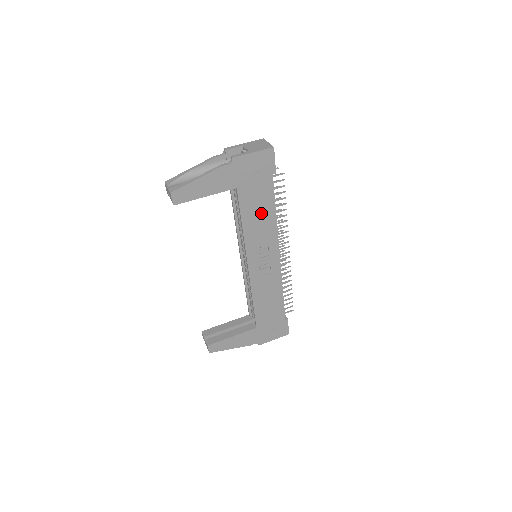
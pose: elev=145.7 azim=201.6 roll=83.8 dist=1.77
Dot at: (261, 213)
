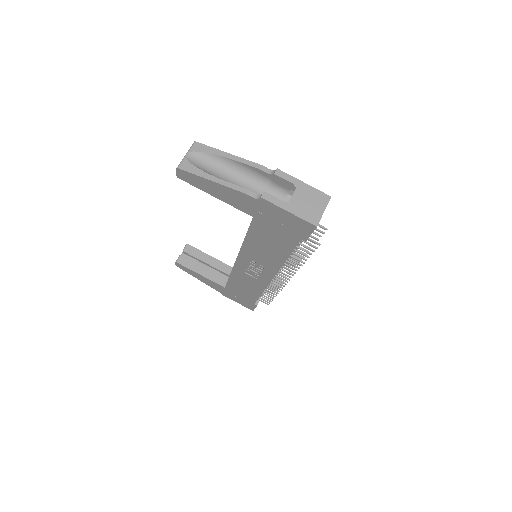
Dot at: (270, 248)
